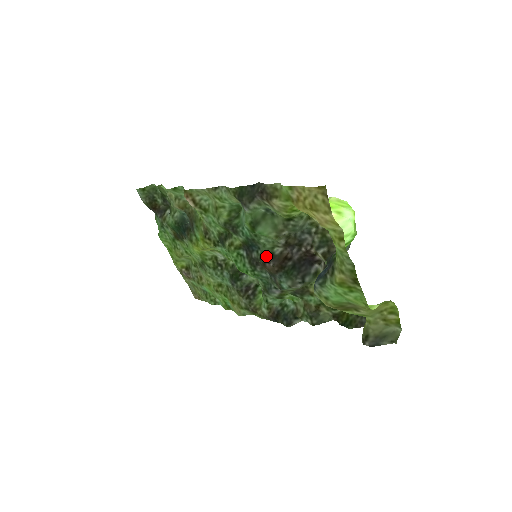
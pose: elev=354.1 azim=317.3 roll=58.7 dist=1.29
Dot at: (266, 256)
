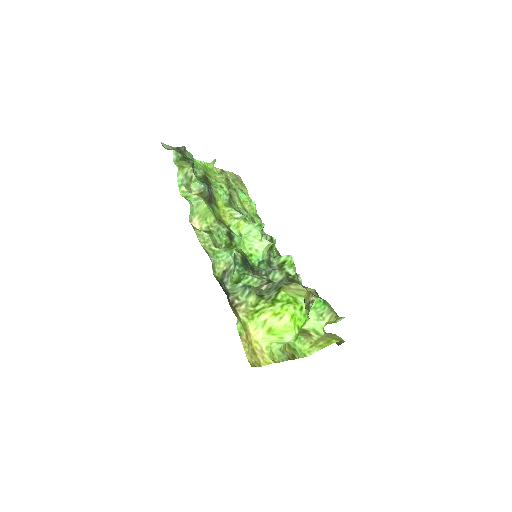
Dot at: occluded
